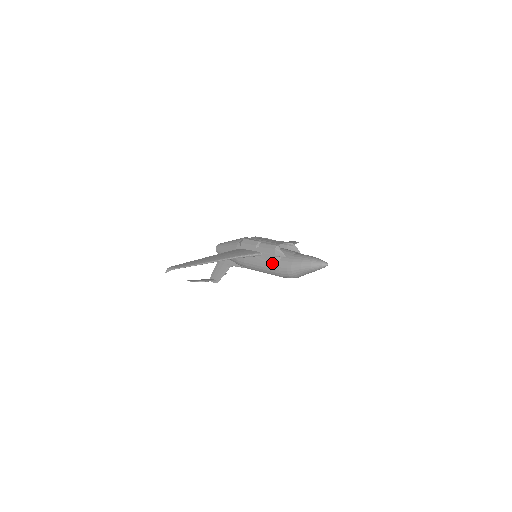
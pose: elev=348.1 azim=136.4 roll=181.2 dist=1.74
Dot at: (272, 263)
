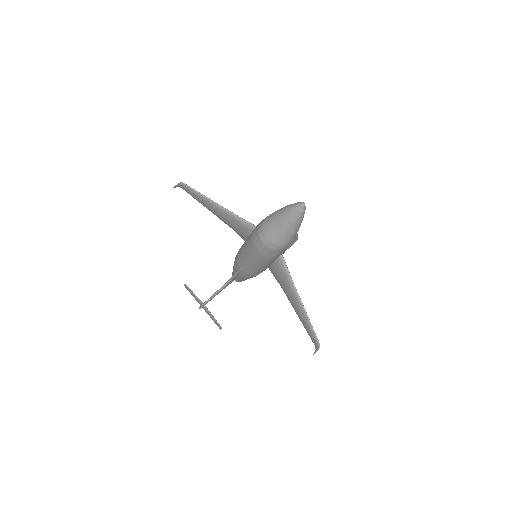
Dot at: occluded
